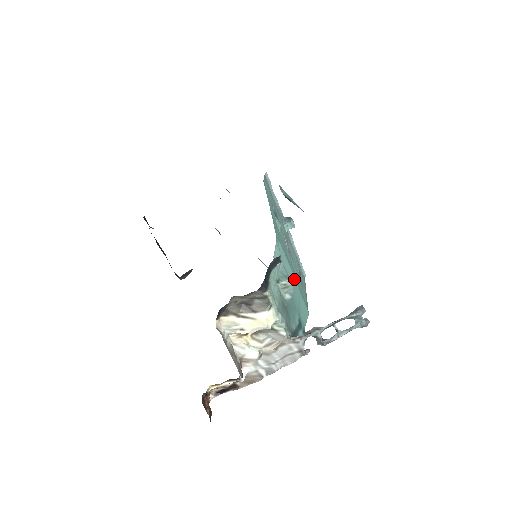
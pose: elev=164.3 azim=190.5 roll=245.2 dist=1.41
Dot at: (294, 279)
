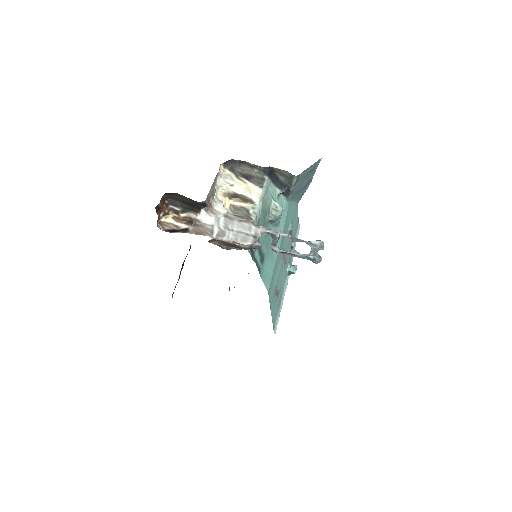
Dot at: occluded
